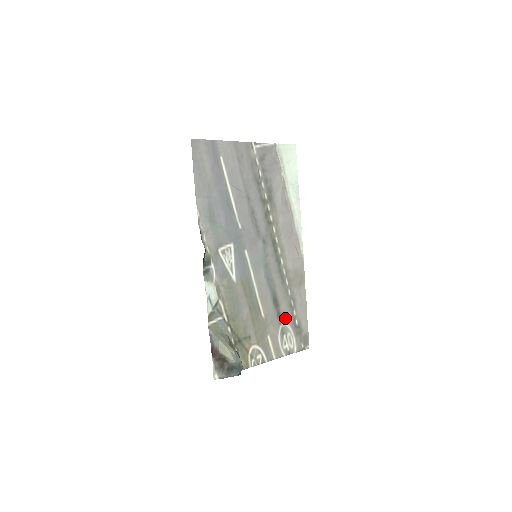
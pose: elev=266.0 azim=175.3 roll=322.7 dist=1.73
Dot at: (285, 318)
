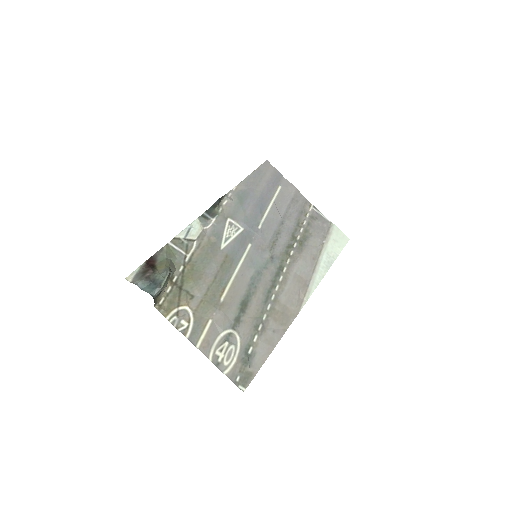
Dot at: (241, 330)
